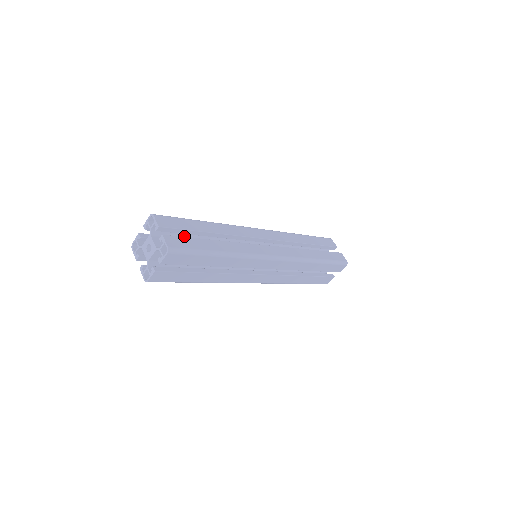
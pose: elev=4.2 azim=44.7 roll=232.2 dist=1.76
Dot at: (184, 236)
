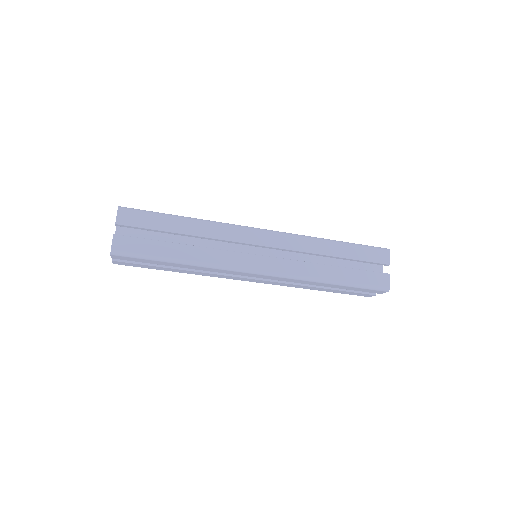
Dot at: occluded
